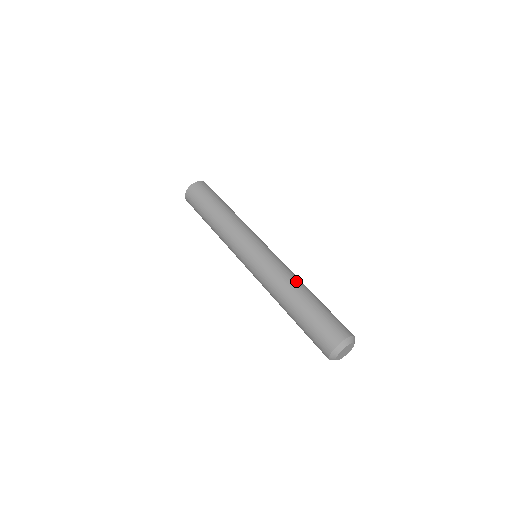
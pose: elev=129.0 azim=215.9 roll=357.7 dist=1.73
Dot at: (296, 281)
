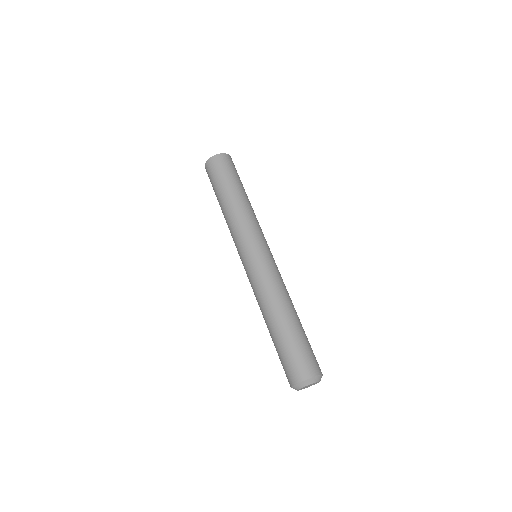
Dot at: (281, 301)
